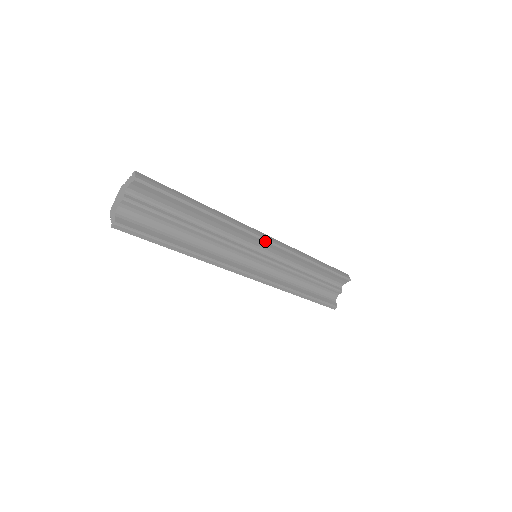
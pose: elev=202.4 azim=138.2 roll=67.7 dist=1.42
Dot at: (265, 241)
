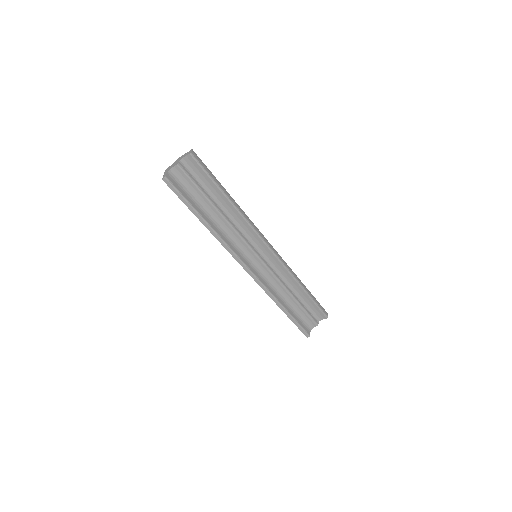
Dot at: (266, 246)
